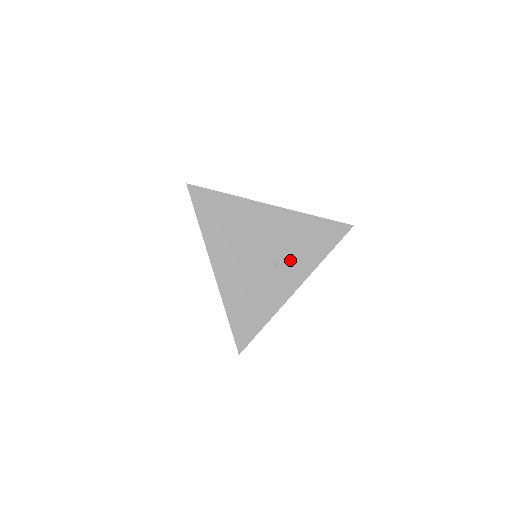
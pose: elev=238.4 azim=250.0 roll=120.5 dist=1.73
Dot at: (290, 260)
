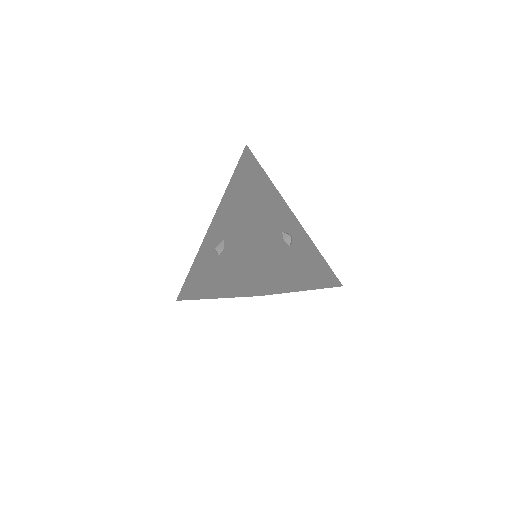
Dot at: occluded
